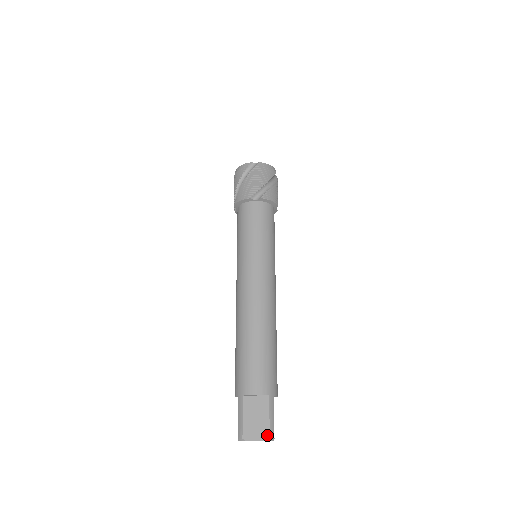
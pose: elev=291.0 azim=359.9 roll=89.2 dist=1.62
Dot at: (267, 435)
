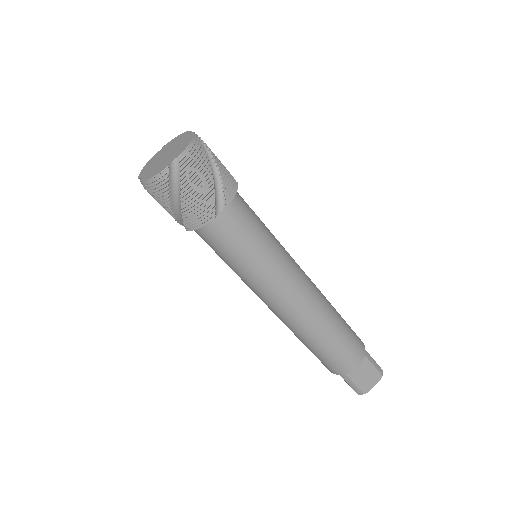
Dot at: (379, 376)
